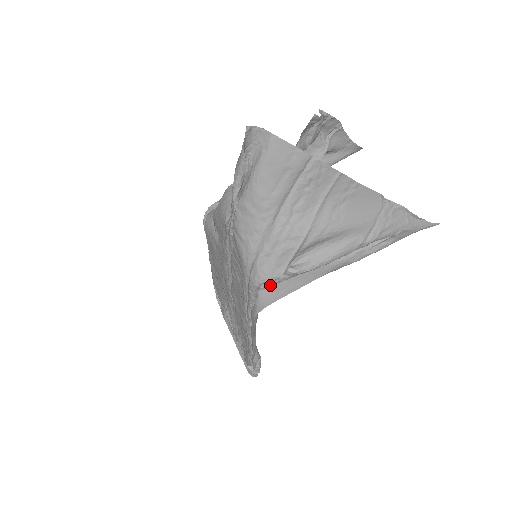
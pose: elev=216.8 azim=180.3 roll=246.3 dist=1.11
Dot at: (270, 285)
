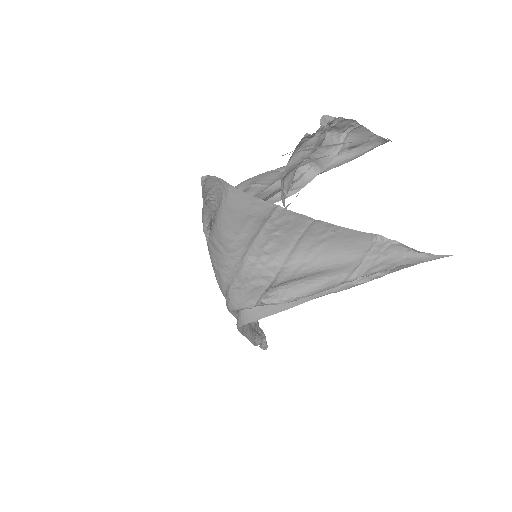
Dot at: occluded
